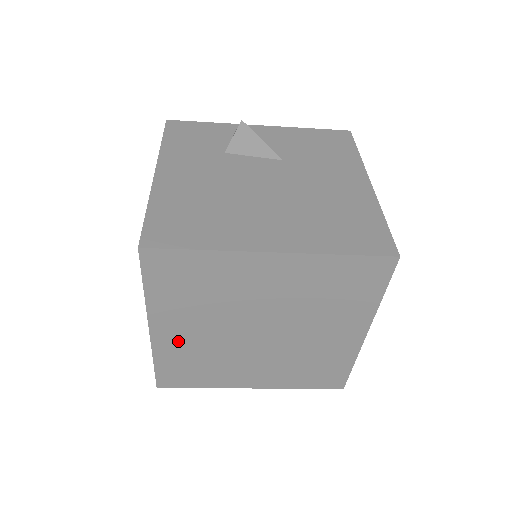
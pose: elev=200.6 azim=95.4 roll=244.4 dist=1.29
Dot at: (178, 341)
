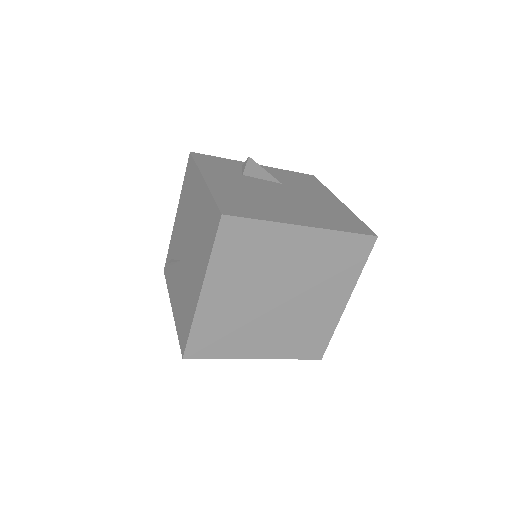
Dot at: (218, 305)
